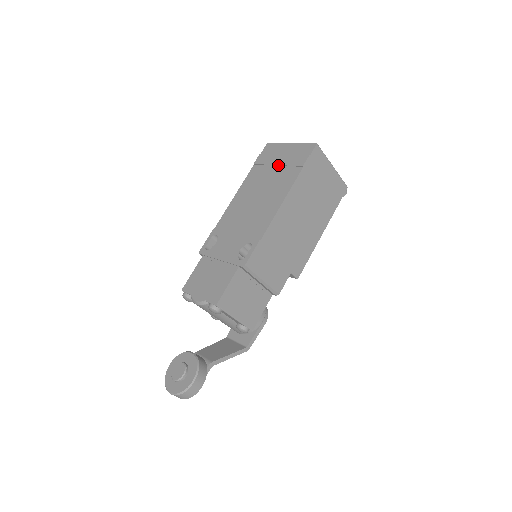
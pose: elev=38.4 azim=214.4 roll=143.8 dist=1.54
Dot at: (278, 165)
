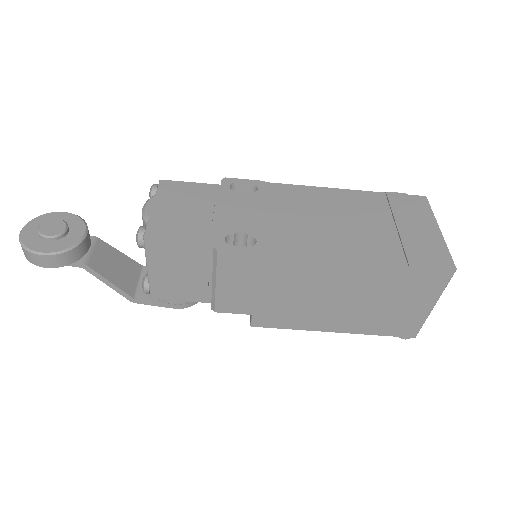
Dot at: (397, 227)
